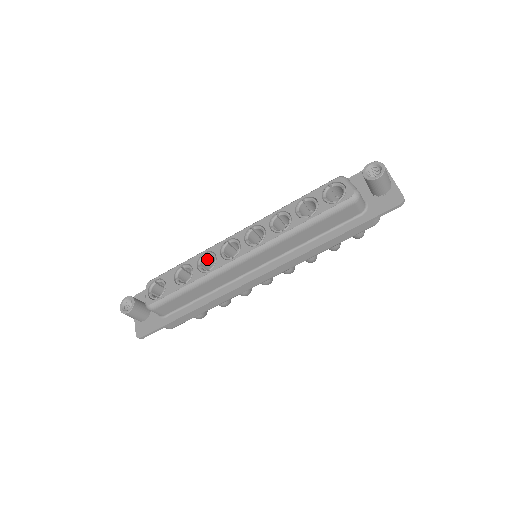
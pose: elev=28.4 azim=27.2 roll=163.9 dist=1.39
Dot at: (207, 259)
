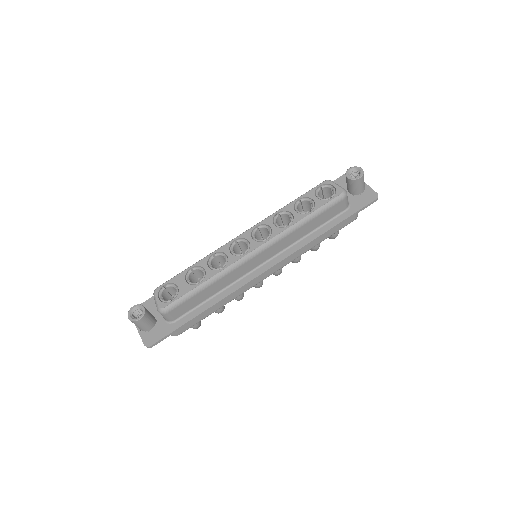
Dot at: (215, 260)
